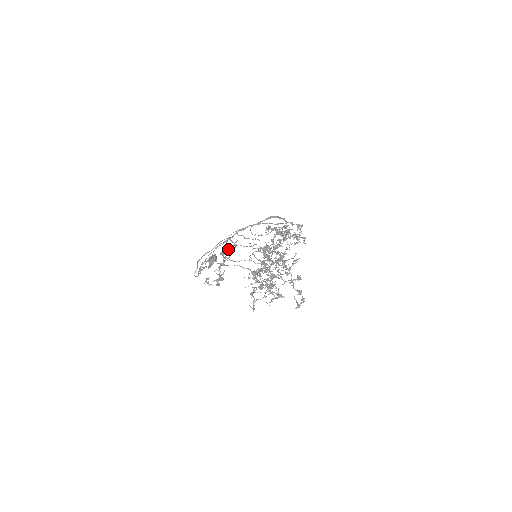
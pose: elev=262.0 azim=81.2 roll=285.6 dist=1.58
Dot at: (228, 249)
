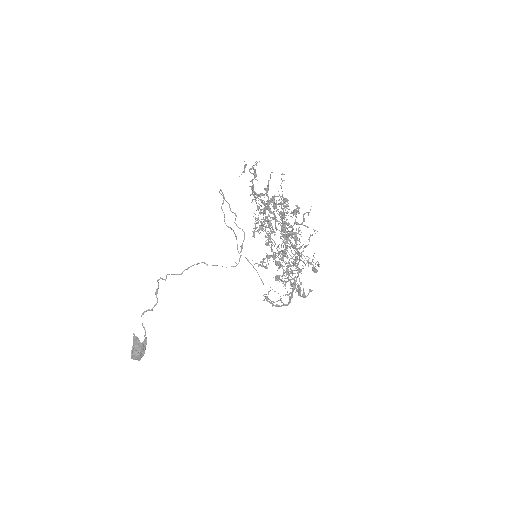
Dot at: occluded
